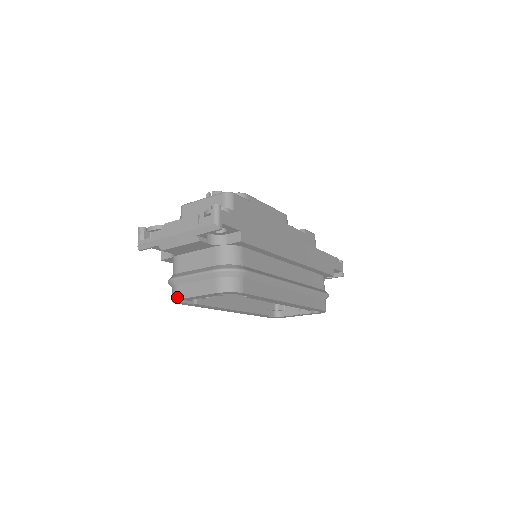
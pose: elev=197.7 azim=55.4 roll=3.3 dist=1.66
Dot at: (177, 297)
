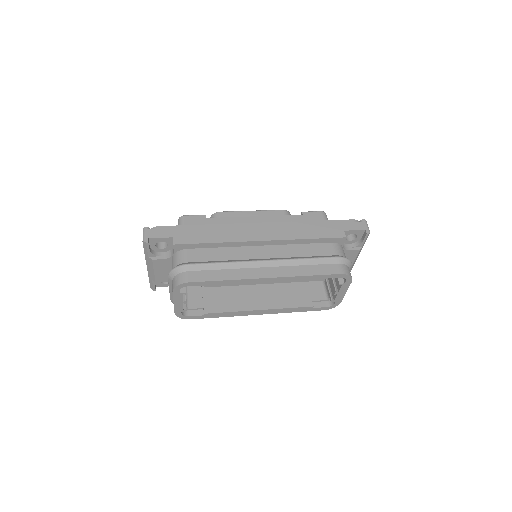
Dot at: (174, 312)
